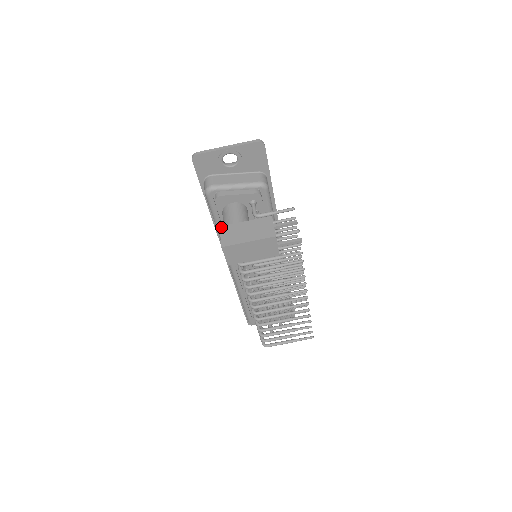
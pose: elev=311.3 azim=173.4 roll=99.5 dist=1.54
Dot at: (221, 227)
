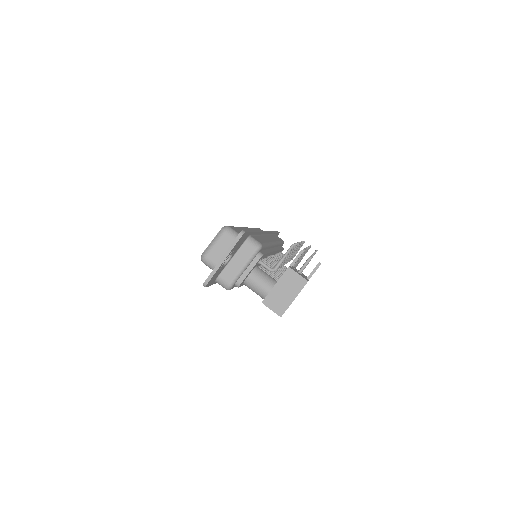
Dot at: (263, 303)
